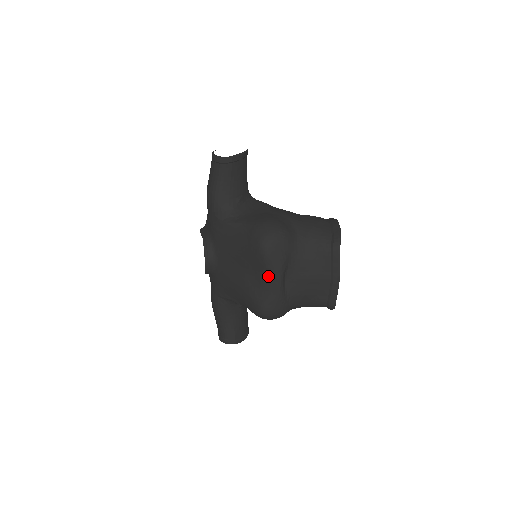
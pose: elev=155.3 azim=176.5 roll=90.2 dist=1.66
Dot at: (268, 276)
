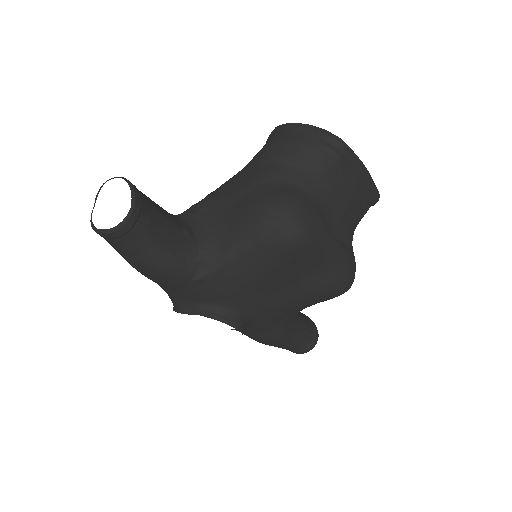
Dot at: (325, 255)
